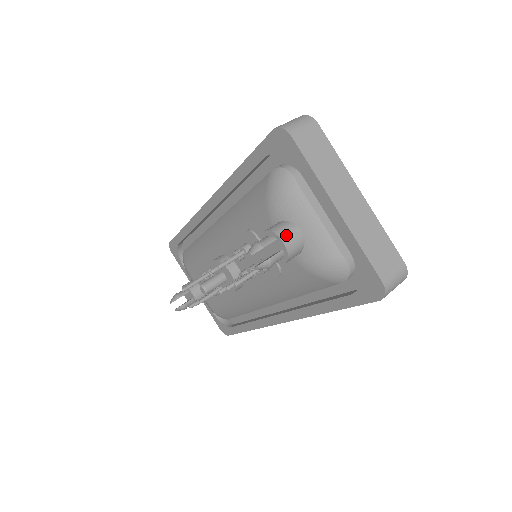
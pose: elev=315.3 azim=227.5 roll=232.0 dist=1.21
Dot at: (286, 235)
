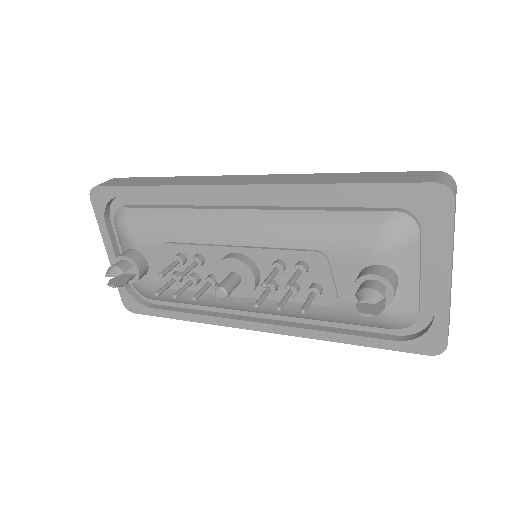
Dot at: (395, 286)
